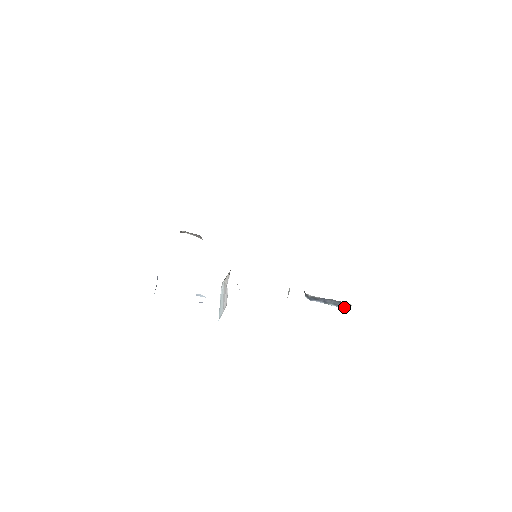
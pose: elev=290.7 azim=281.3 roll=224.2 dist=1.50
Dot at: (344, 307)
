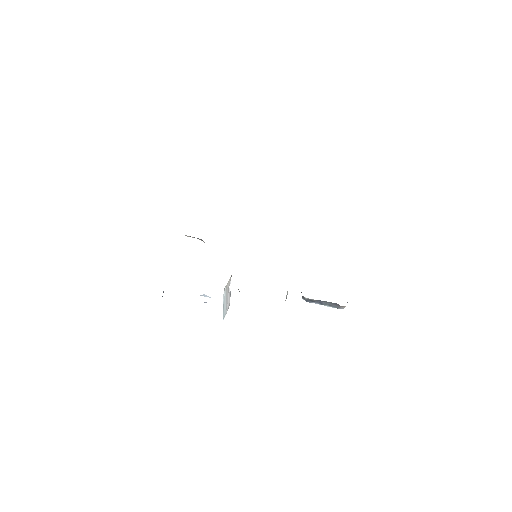
Dot at: (339, 308)
